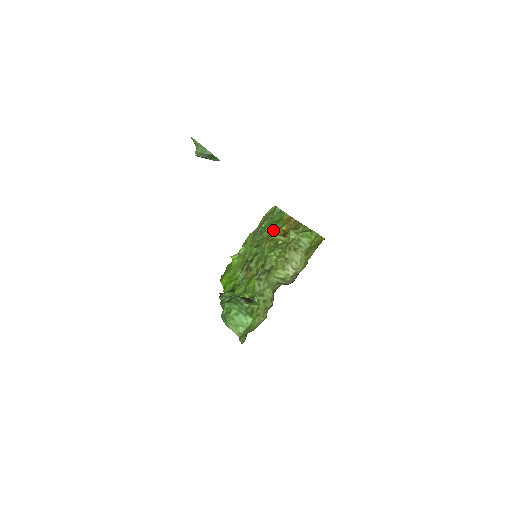
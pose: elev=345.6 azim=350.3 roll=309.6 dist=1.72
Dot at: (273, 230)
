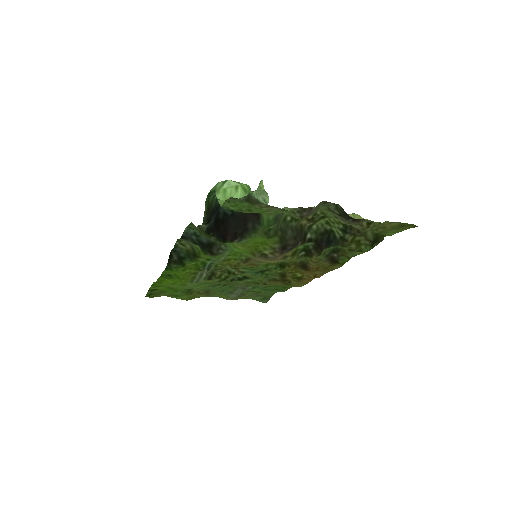
Dot at: (273, 282)
